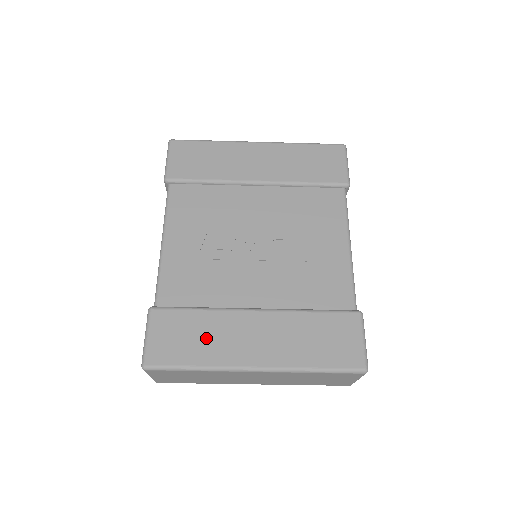
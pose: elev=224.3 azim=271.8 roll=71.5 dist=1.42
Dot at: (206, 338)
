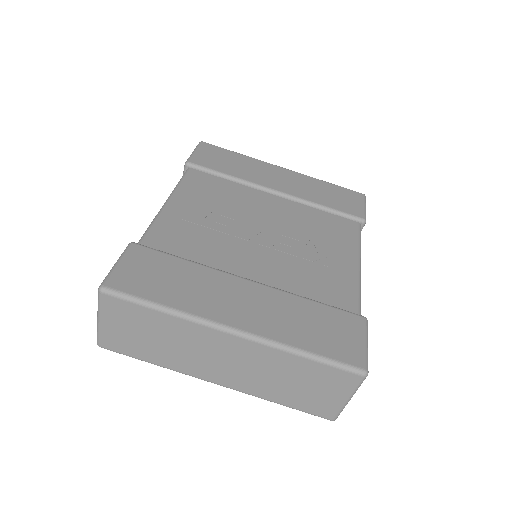
Dot at: (185, 285)
